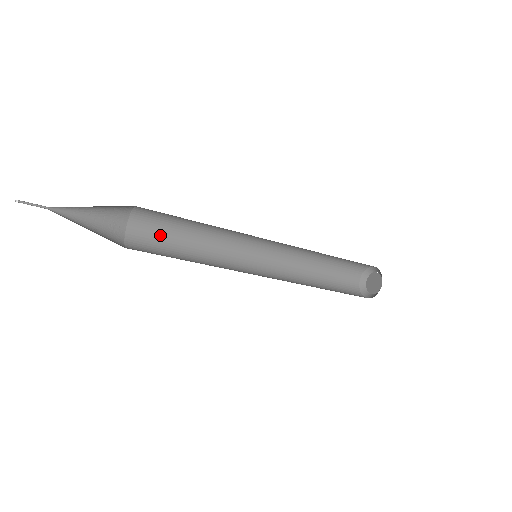
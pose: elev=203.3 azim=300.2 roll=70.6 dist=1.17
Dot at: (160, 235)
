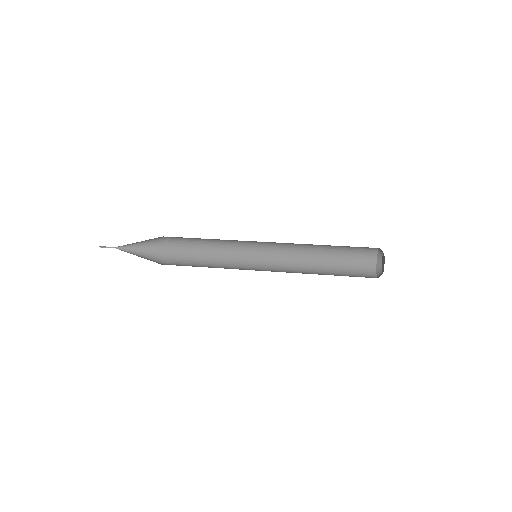
Dot at: (190, 246)
